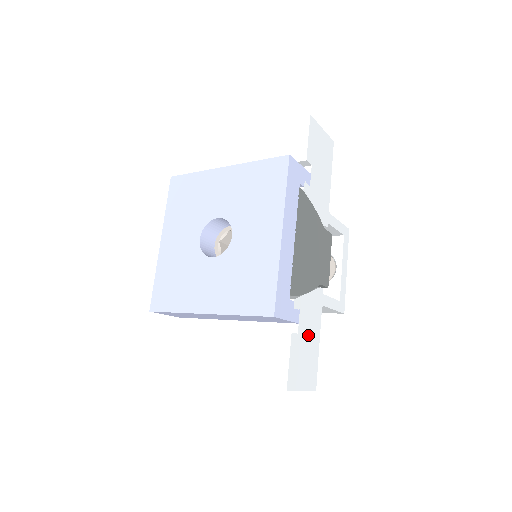
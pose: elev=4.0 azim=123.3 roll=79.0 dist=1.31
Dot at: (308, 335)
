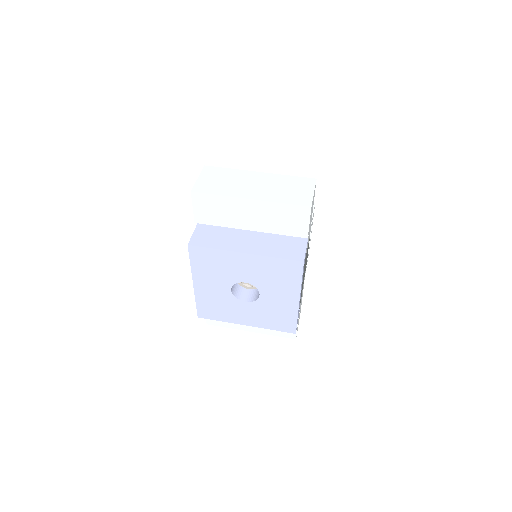
Dot at: occluded
